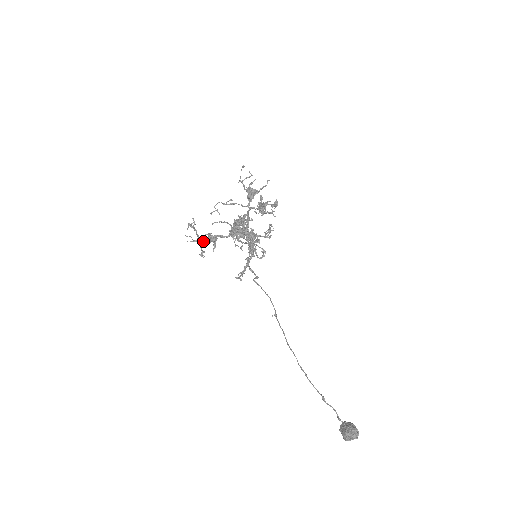
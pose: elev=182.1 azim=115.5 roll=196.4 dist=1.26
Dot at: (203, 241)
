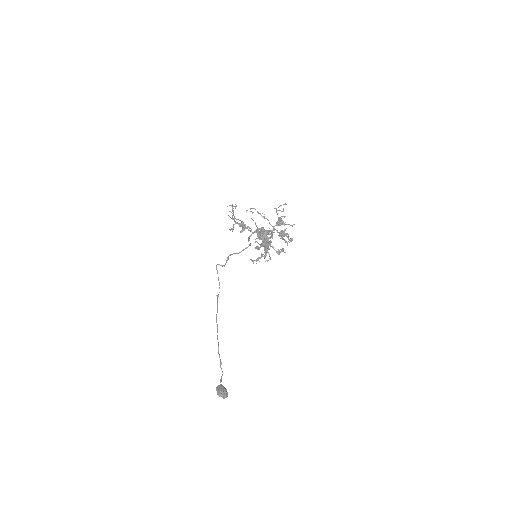
Dot at: (238, 223)
